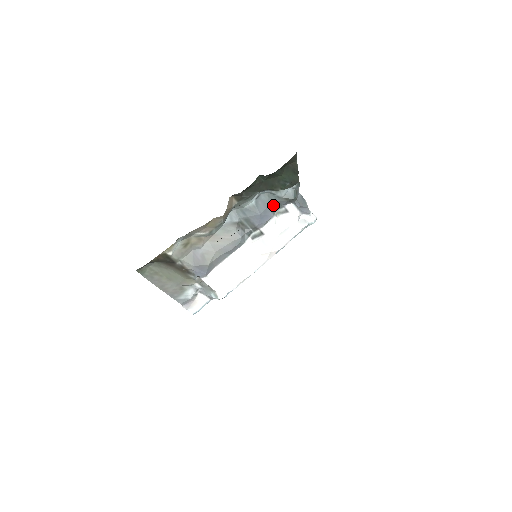
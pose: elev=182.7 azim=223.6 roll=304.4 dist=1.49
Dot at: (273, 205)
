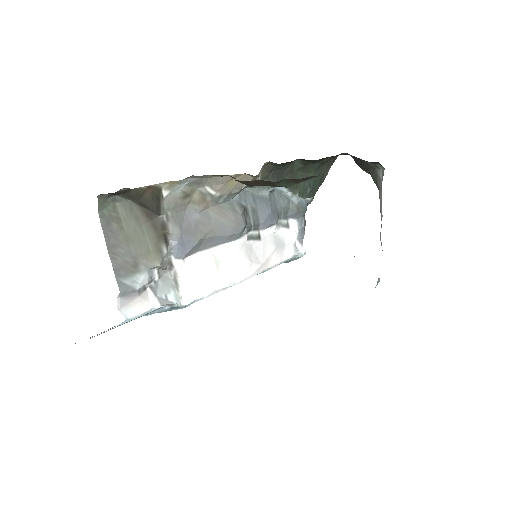
Dot at: (282, 209)
